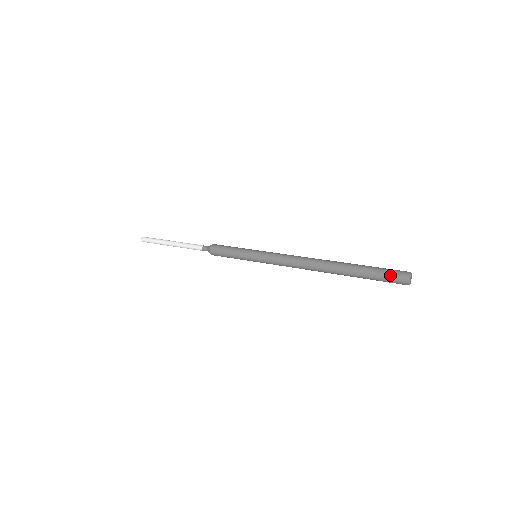
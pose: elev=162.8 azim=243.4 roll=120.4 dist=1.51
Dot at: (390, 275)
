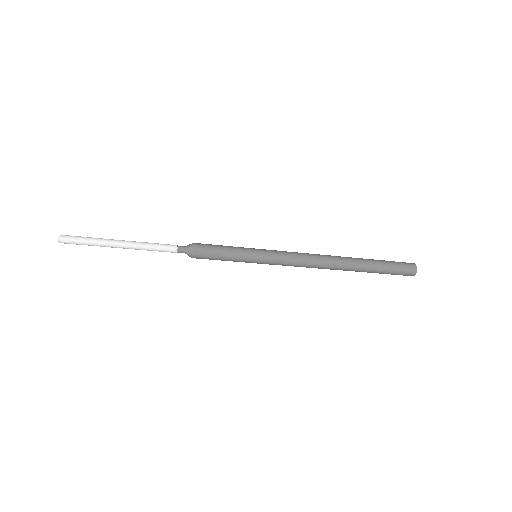
Dot at: (399, 262)
